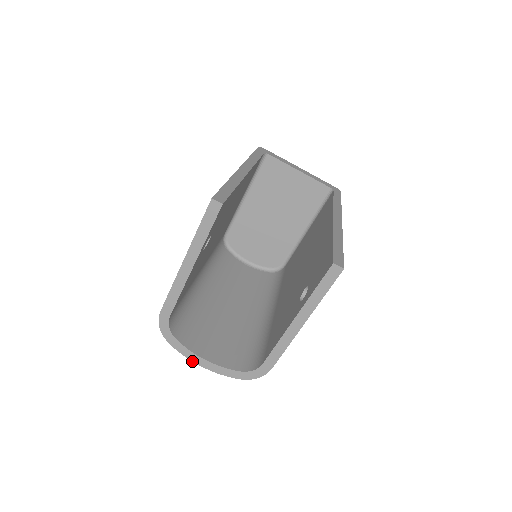
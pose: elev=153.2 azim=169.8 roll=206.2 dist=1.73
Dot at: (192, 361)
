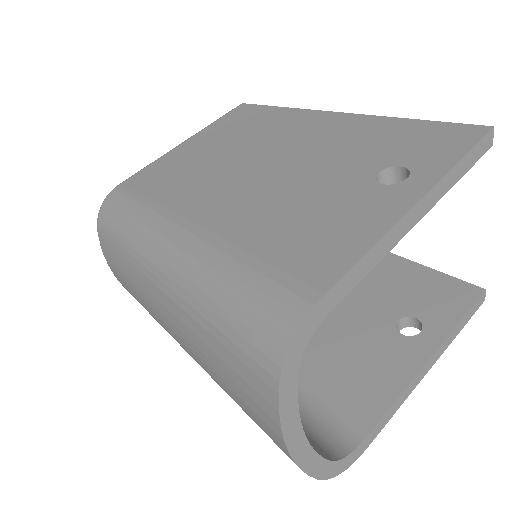
Dot at: (285, 440)
